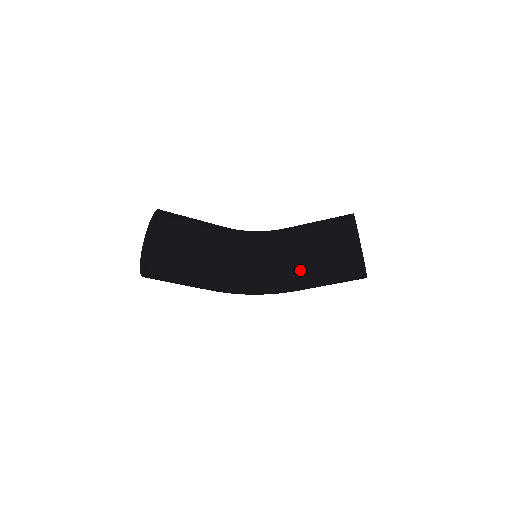
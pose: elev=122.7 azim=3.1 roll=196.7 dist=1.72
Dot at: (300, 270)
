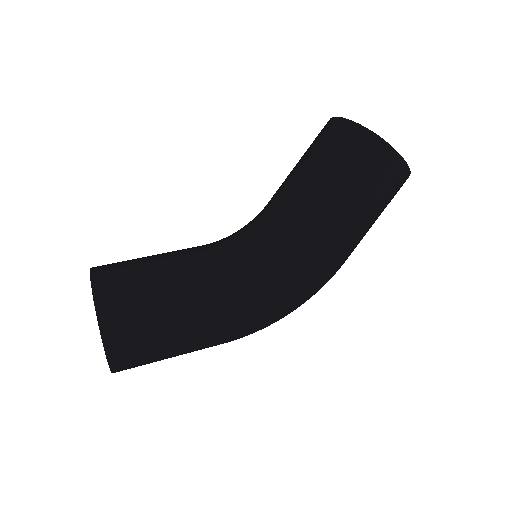
Dot at: (312, 212)
